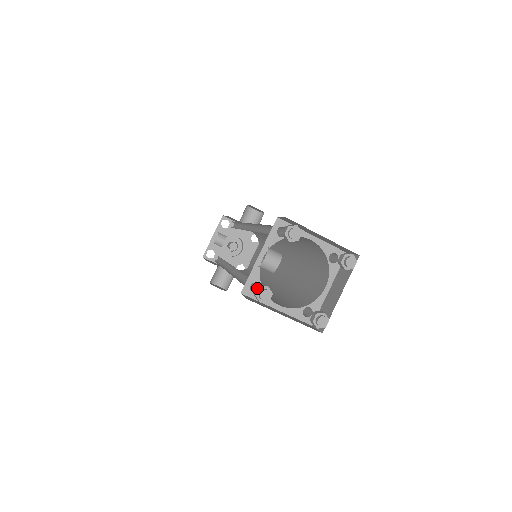
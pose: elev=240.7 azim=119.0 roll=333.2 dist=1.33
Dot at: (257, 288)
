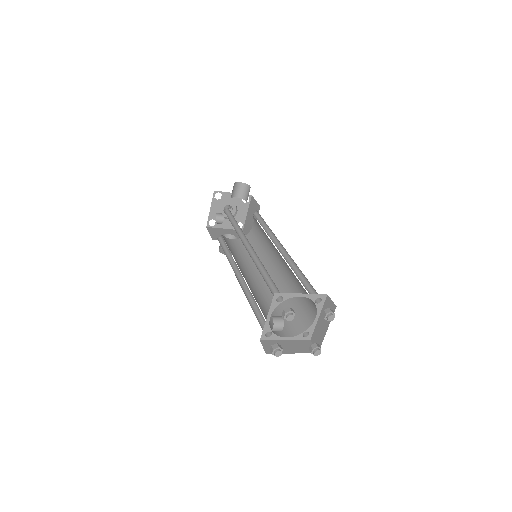
Dot at: (272, 349)
